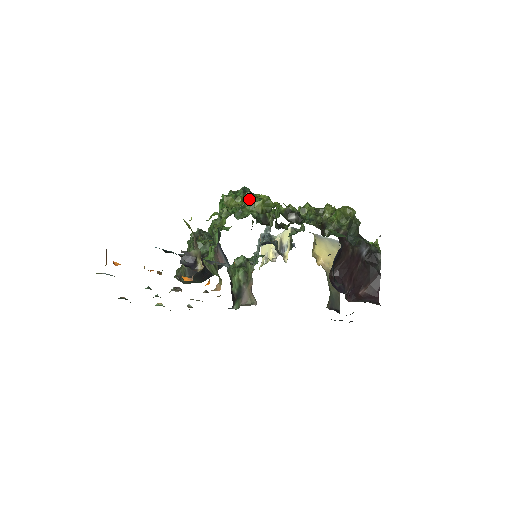
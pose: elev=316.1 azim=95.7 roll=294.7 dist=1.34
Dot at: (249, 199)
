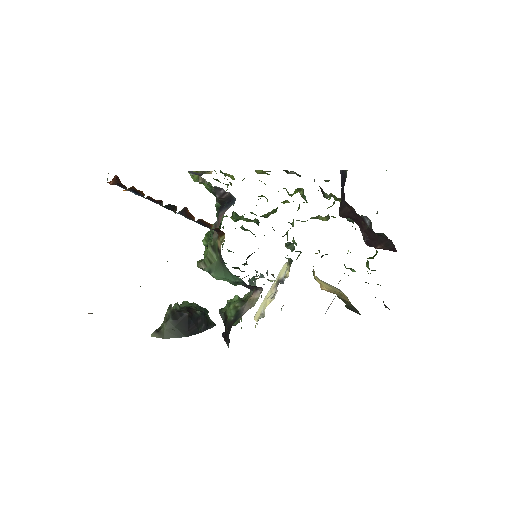
Dot at: occluded
